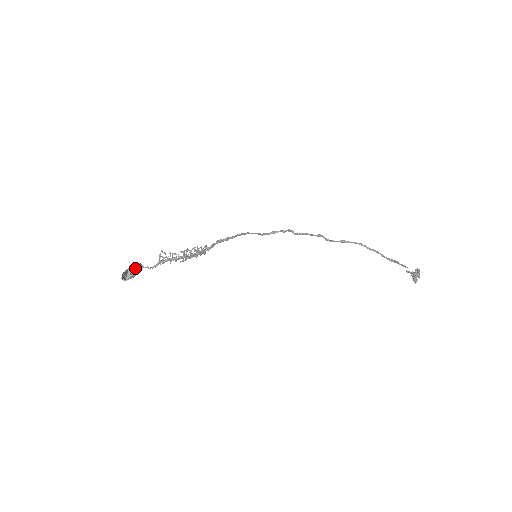
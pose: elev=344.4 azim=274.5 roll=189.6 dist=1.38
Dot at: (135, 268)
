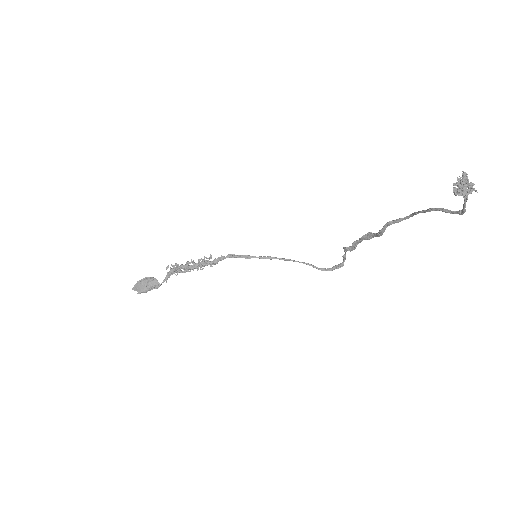
Dot at: (146, 280)
